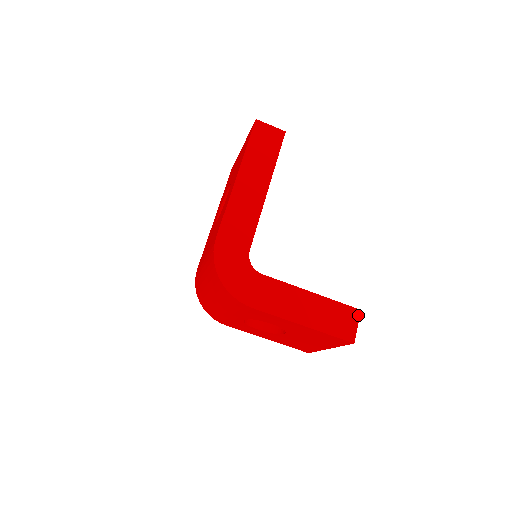
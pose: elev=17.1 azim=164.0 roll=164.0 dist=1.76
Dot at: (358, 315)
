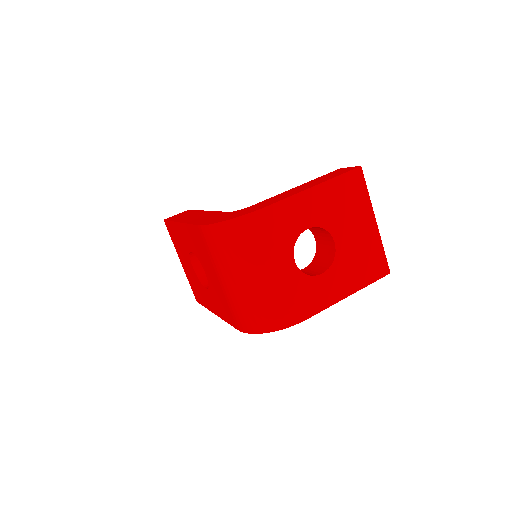
Dot at: occluded
